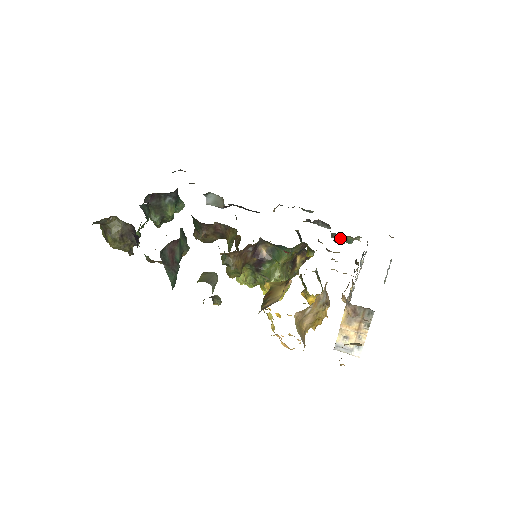
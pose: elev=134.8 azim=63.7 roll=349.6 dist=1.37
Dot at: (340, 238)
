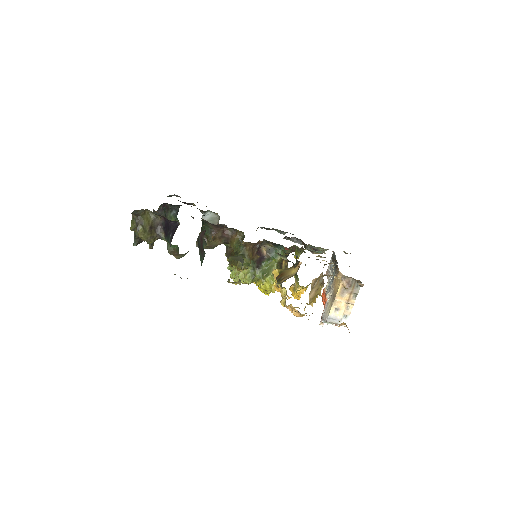
Dot at: occluded
